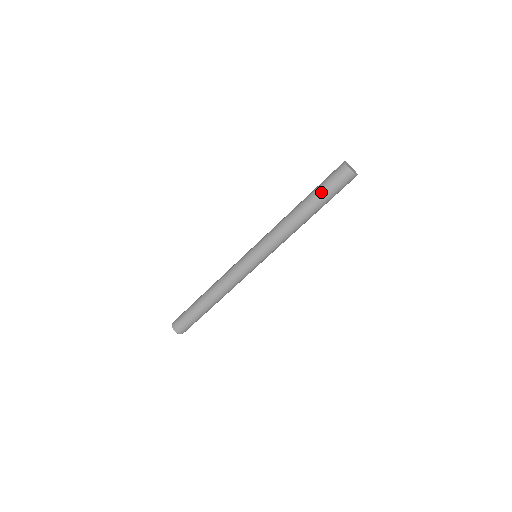
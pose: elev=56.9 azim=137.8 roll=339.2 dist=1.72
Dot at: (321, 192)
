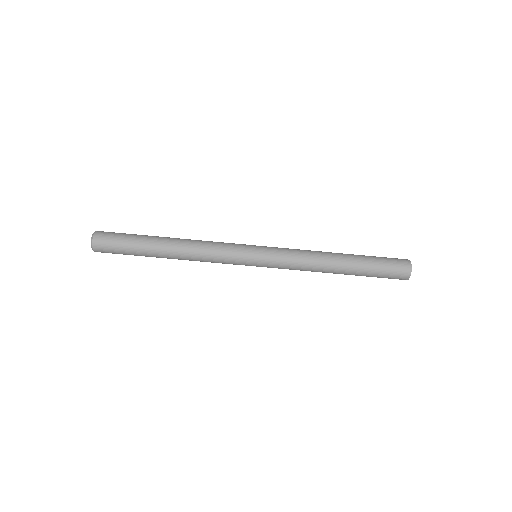
Dot at: (371, 257)
